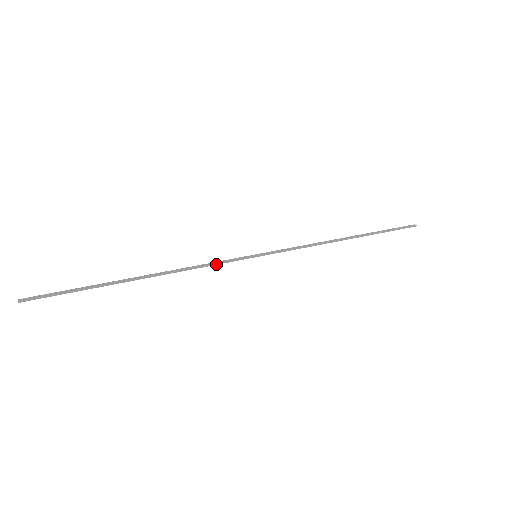
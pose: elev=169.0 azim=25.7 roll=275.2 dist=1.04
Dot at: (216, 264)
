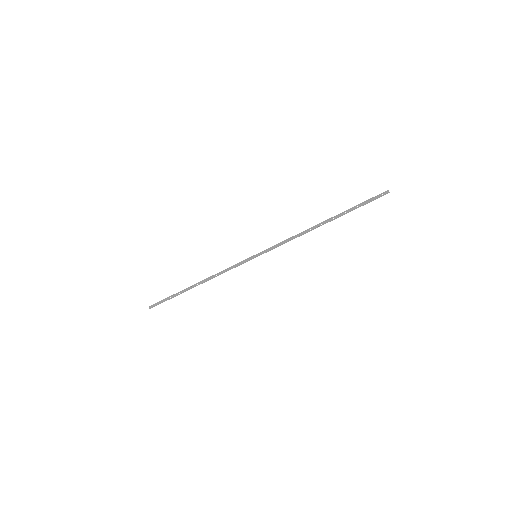
Dot at: occluded
